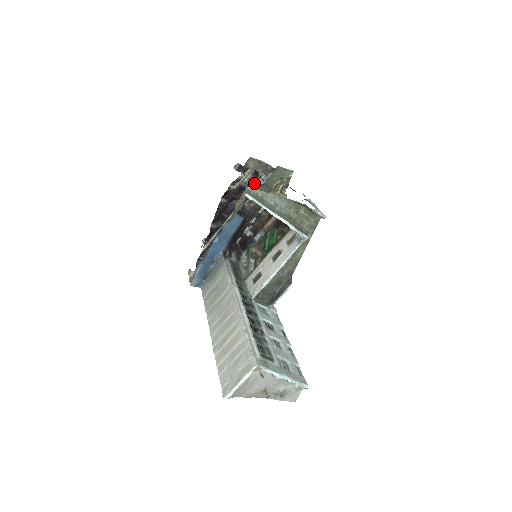
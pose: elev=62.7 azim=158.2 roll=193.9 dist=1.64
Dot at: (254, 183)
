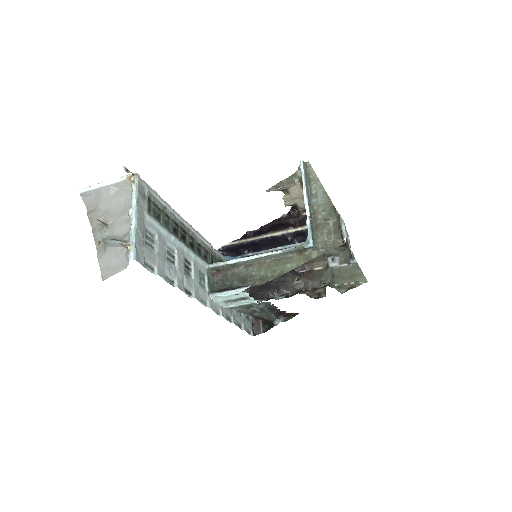
Dot at: occluded
